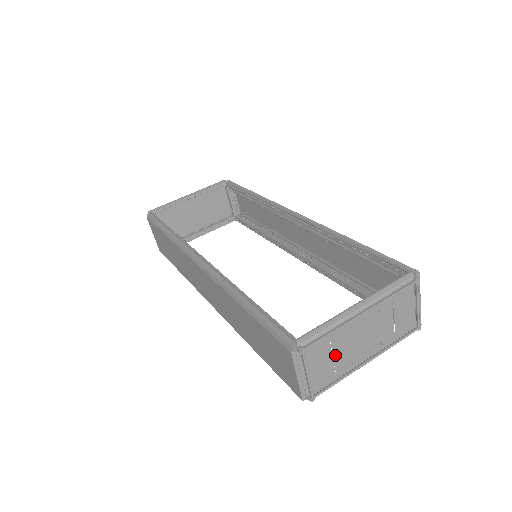
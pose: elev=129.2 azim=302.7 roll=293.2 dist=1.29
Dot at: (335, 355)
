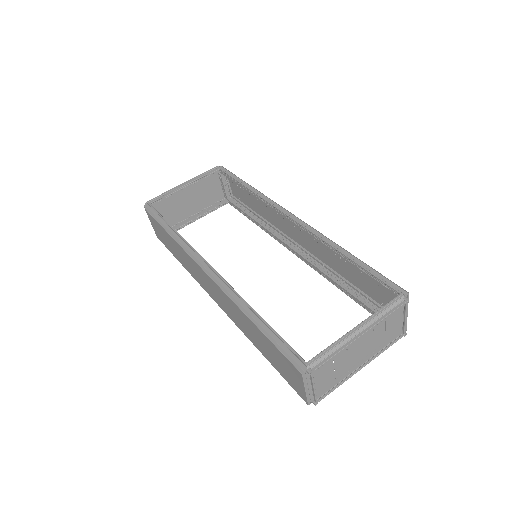
Dot at: (336, 368)
